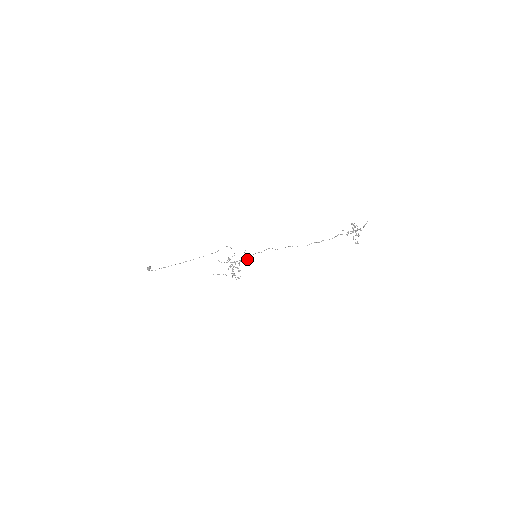
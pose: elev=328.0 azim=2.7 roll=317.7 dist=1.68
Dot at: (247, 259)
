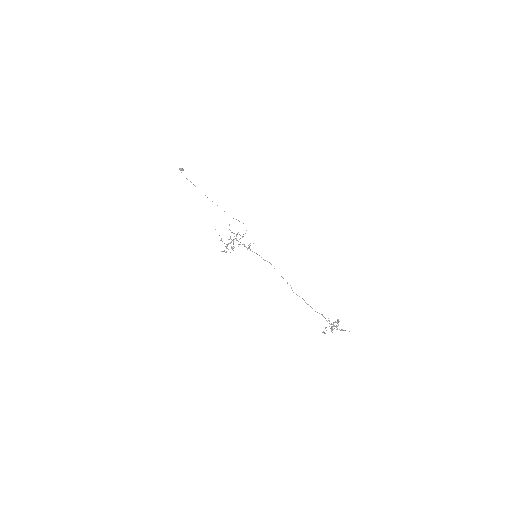
Dot at: (247, 249)
